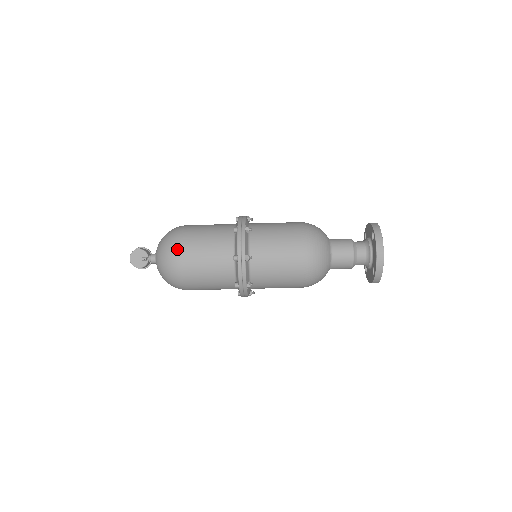
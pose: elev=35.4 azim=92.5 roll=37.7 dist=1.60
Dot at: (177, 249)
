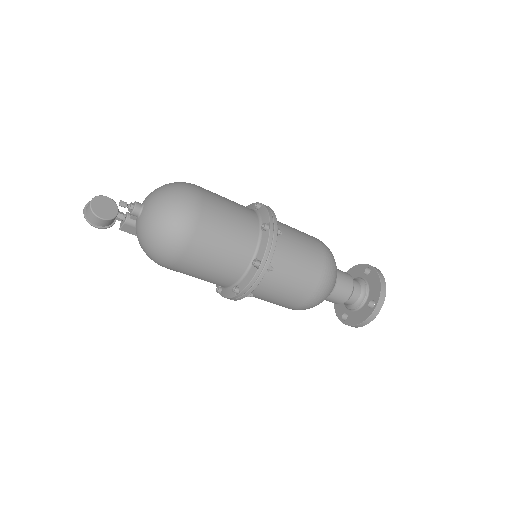
Dot at: (196, 192)
